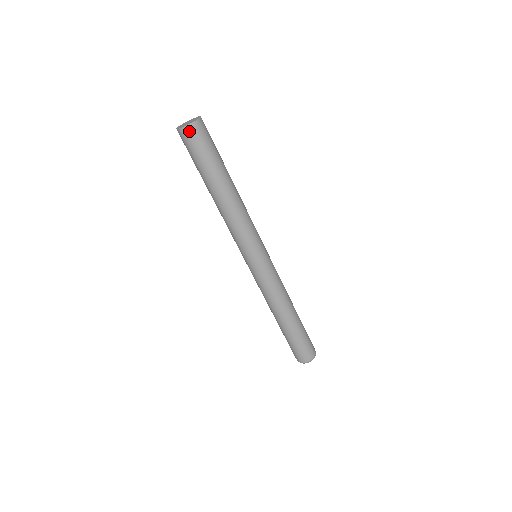
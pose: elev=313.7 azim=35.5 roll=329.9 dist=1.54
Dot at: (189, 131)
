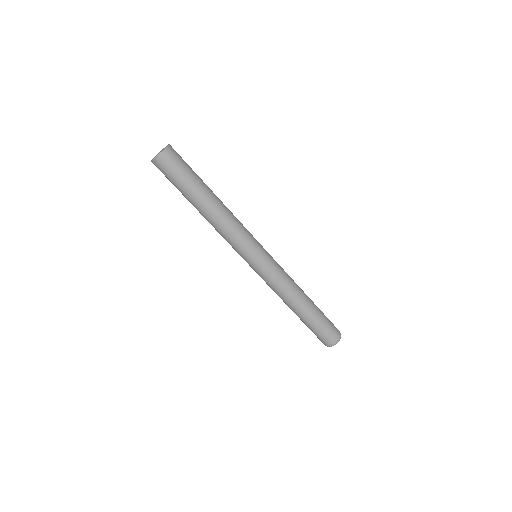
Dot at: (159, 162)
